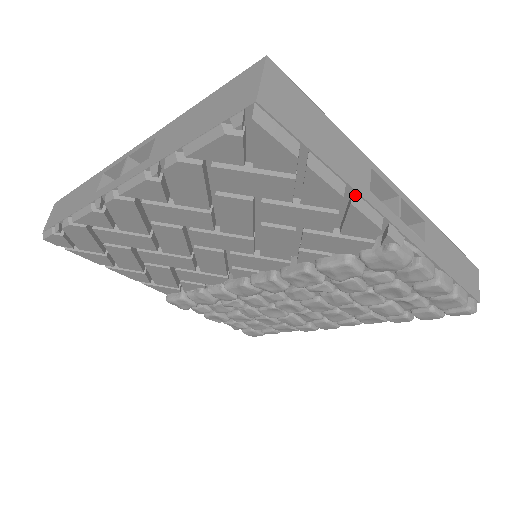
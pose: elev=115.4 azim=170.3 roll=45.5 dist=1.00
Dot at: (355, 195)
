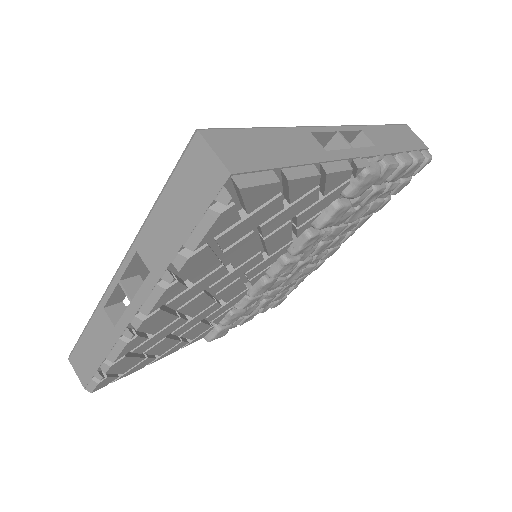
Dot at: (324, 165)
